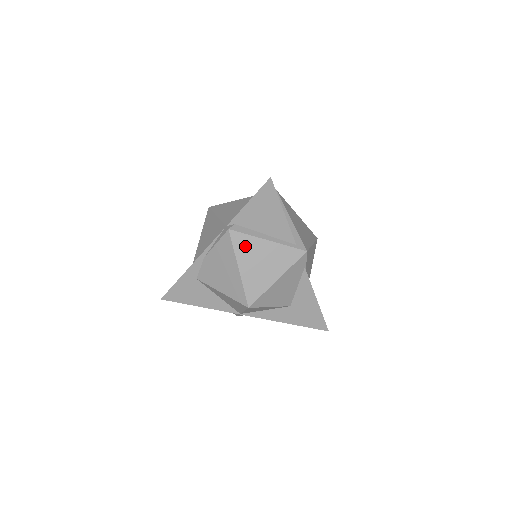
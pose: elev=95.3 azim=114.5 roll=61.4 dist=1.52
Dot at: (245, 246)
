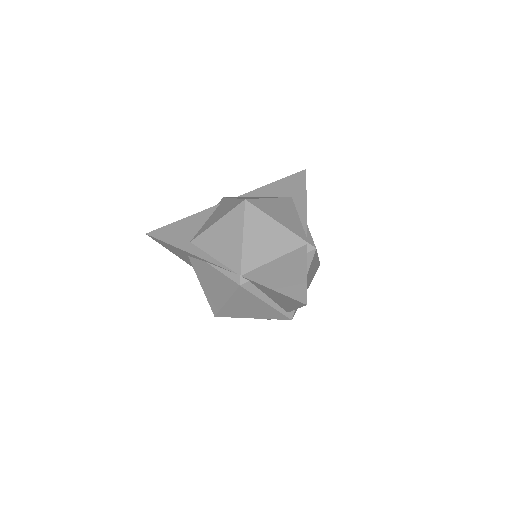
Dot at: (244, 297)
